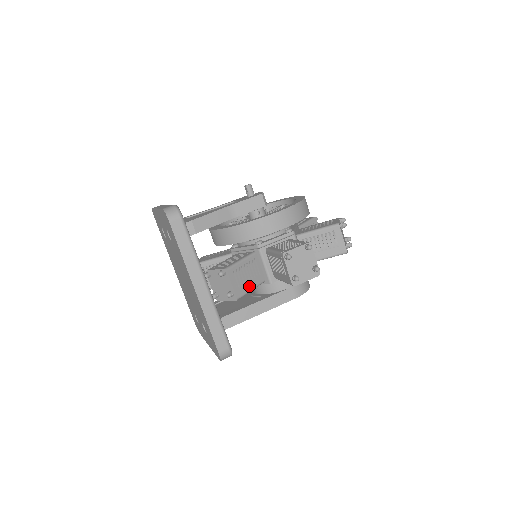
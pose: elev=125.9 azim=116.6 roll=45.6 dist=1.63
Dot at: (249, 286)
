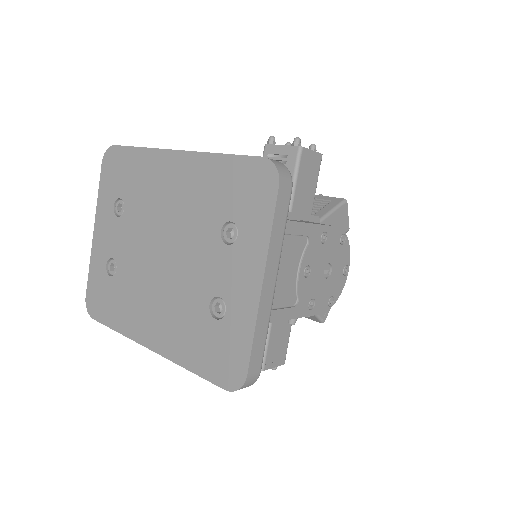
Dot at: occluded
